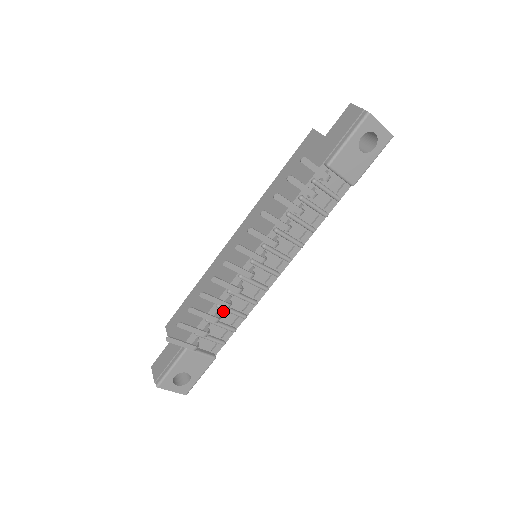
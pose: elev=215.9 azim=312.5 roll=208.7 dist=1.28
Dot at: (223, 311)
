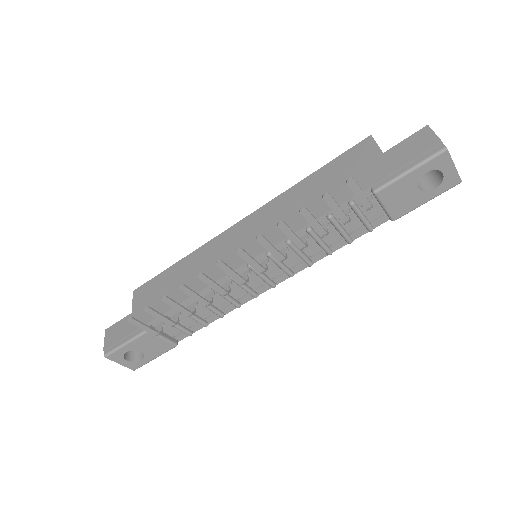
Dot at: (200, 304)
